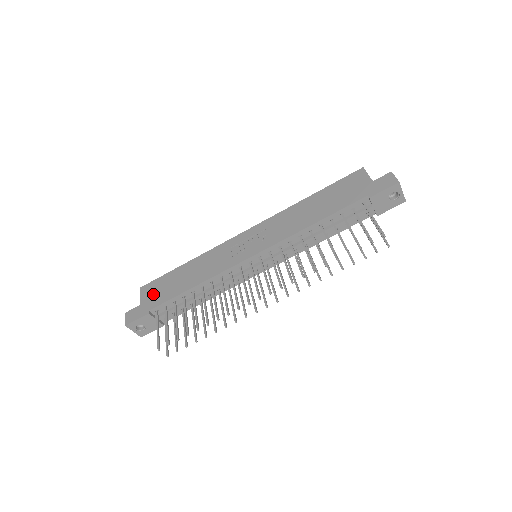
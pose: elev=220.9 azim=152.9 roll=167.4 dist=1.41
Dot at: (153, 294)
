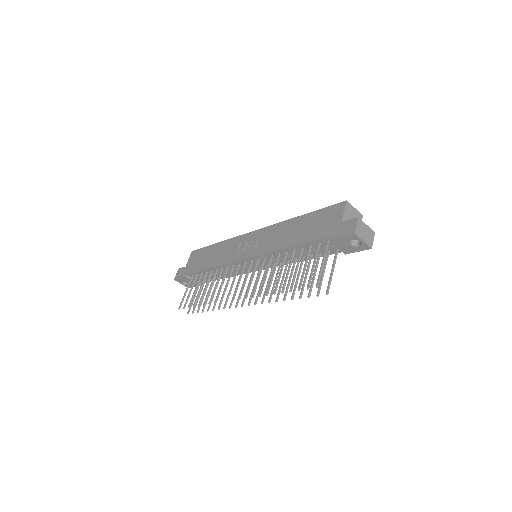
Dot at: (194, 261)
